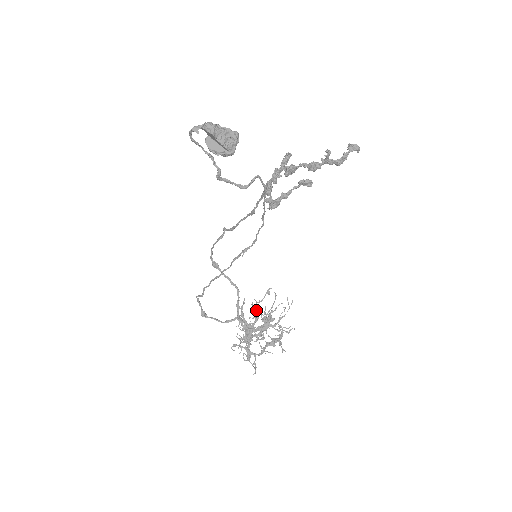
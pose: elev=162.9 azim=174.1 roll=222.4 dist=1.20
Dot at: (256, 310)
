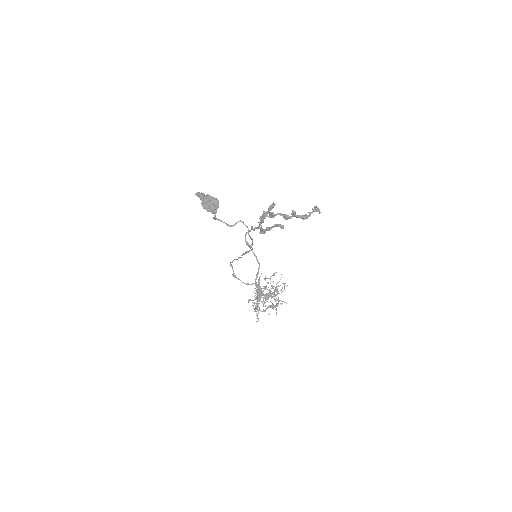
Dot at: occluded
